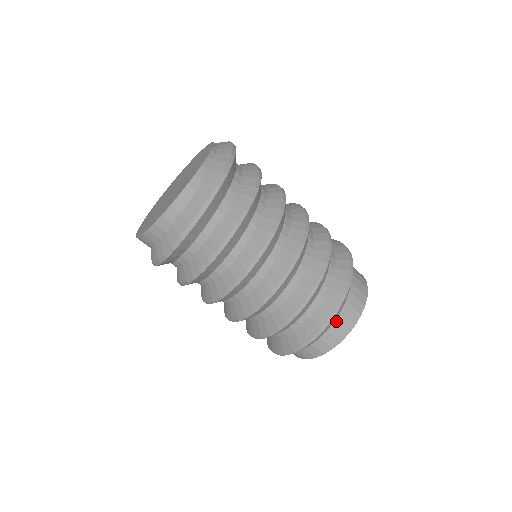
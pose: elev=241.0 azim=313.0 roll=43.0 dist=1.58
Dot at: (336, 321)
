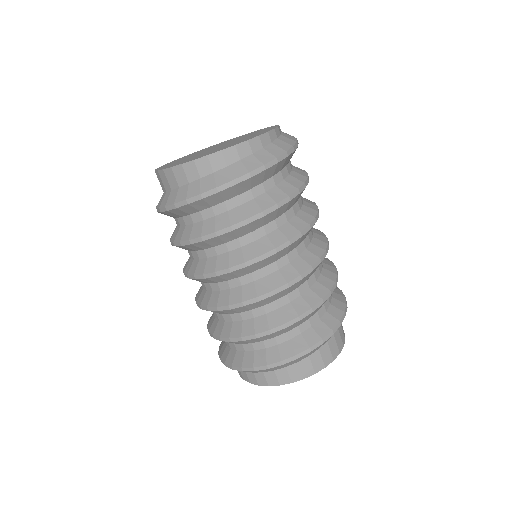
Dot at: (328, 341)
